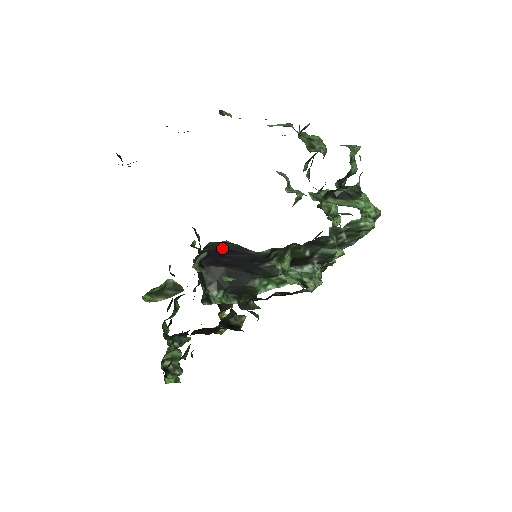
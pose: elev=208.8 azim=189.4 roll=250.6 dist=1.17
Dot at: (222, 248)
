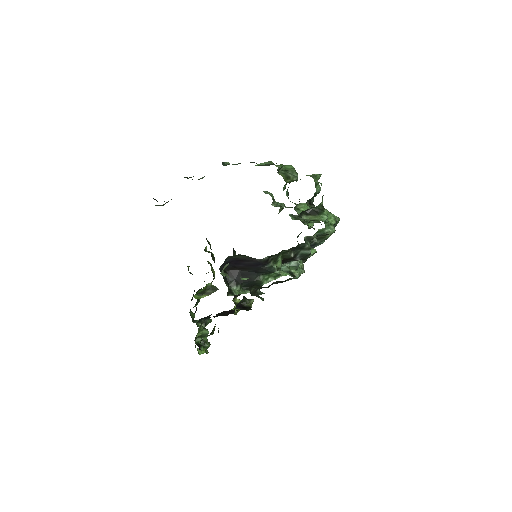
Dot at: (237, 259)
